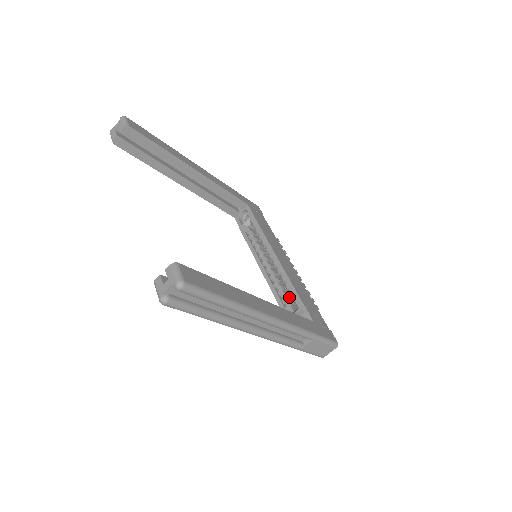
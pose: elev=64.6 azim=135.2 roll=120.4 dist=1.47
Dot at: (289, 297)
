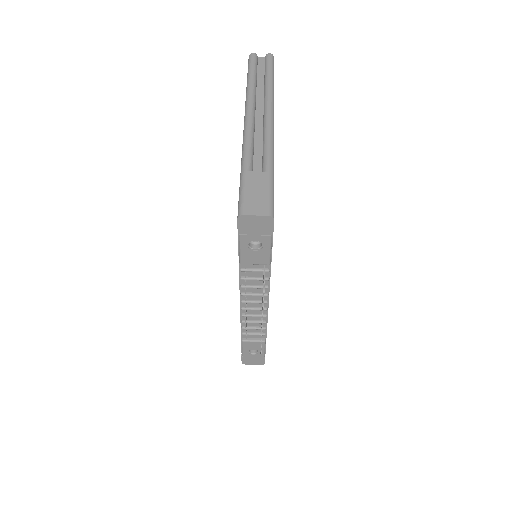
Dot at: occluded
